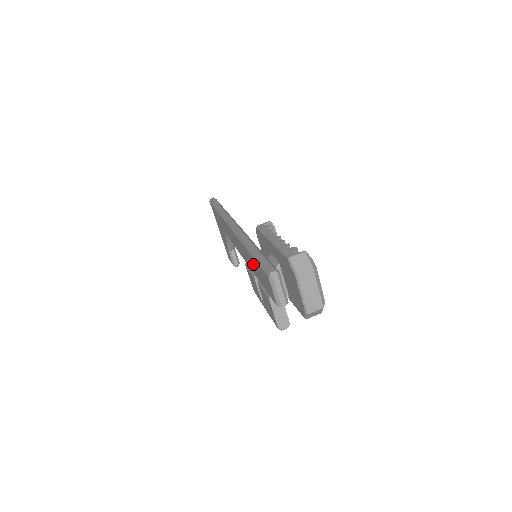
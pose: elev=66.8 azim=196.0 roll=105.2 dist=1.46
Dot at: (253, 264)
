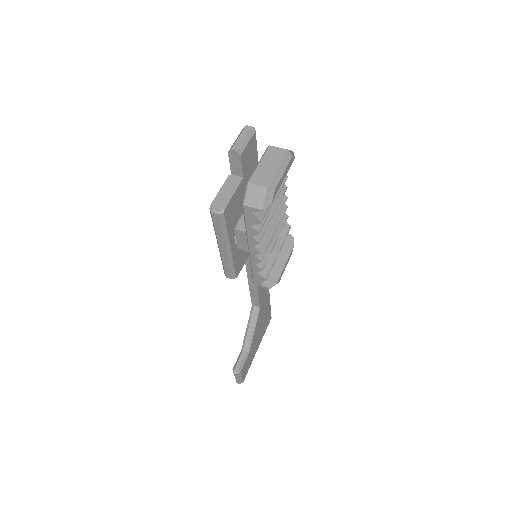
Dot at: occluded
